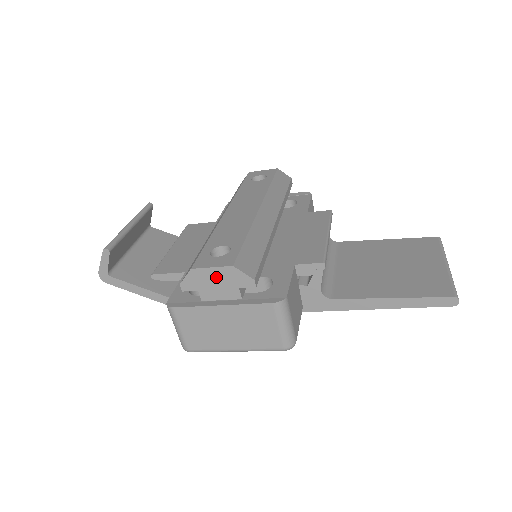
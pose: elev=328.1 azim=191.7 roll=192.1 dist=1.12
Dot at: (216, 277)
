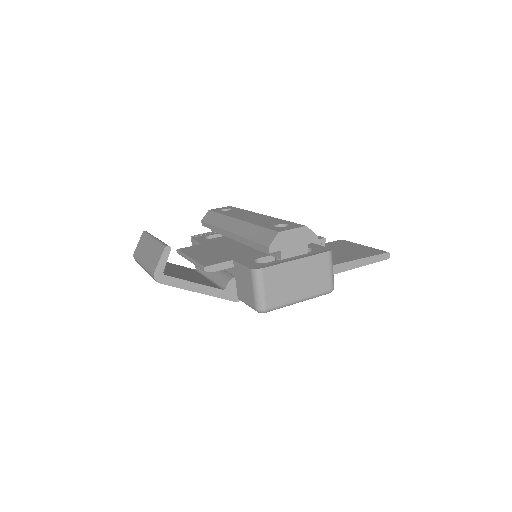
Dot at: (294, 237)
